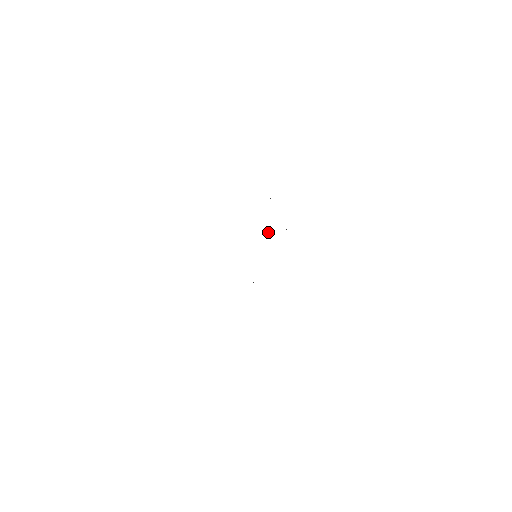
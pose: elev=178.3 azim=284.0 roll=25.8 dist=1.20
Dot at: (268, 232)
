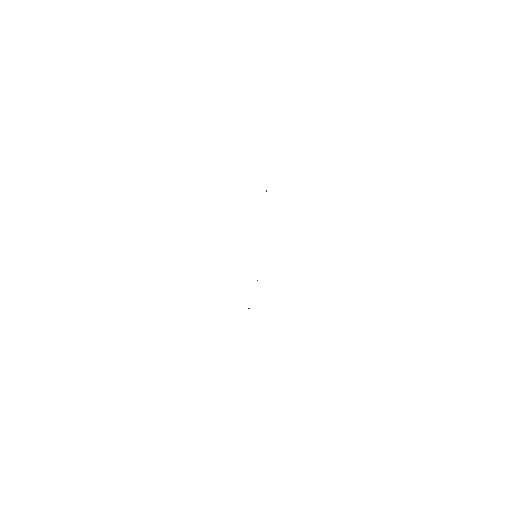
Dot at: occluded
